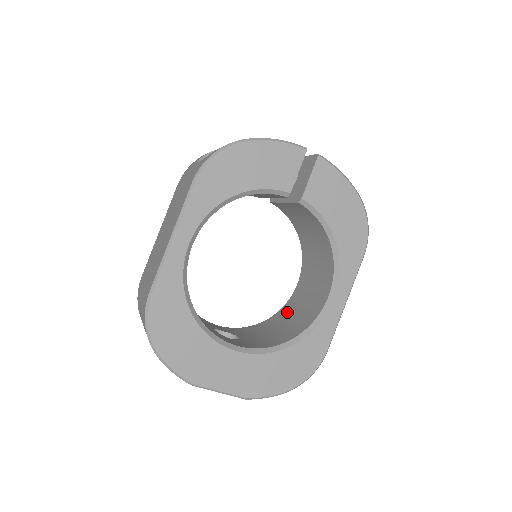
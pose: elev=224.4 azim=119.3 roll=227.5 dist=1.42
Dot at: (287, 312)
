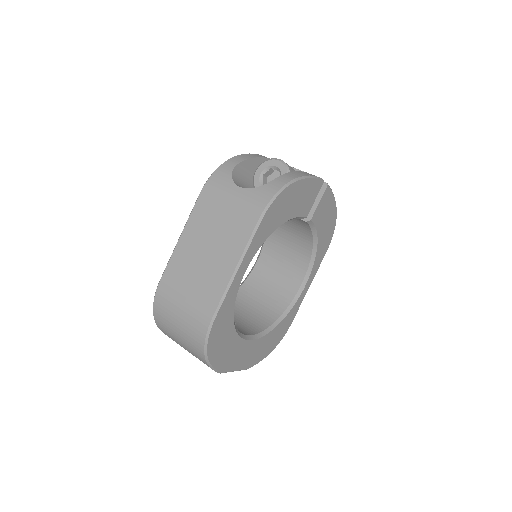
Dot at: (254, 288)
